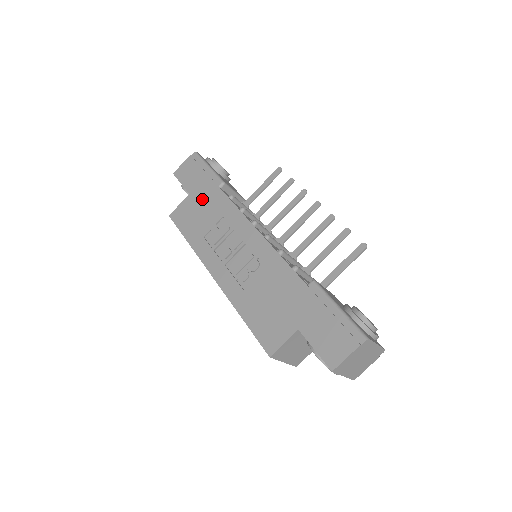
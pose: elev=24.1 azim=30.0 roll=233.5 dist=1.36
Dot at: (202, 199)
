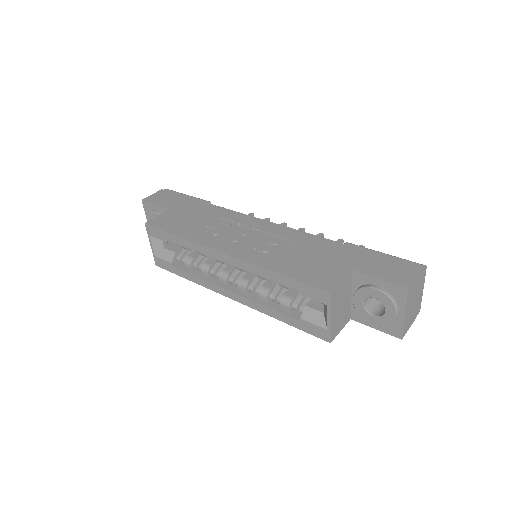
Dot at: (188, 210)
